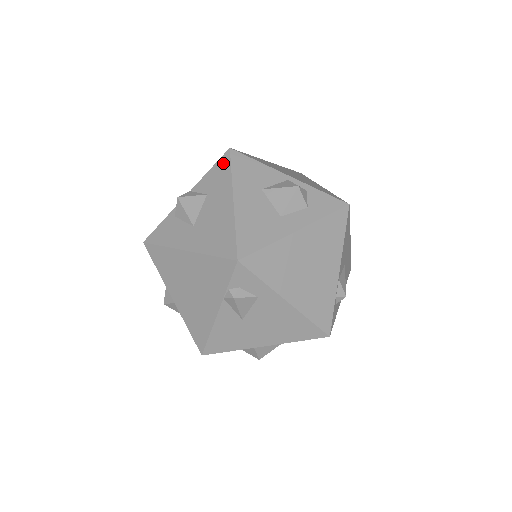
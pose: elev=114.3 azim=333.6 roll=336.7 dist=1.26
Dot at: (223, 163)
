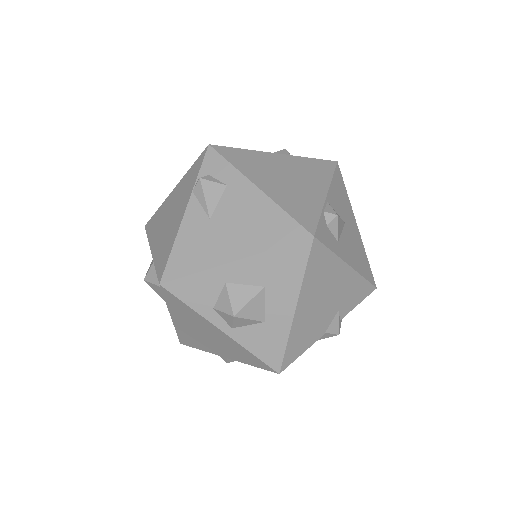
Dot at: occluded
